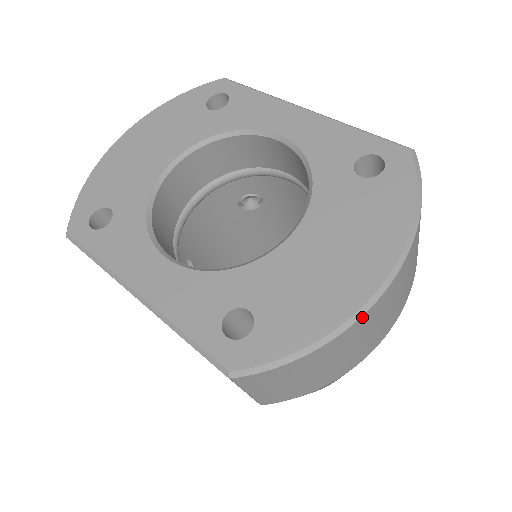
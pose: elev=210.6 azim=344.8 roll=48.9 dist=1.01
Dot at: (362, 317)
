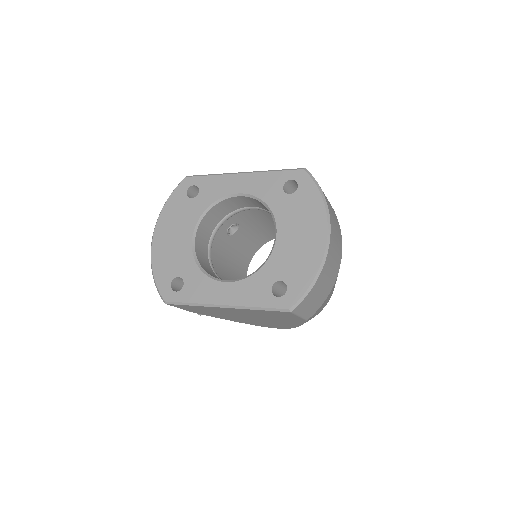
Dot at: (327, 255)
